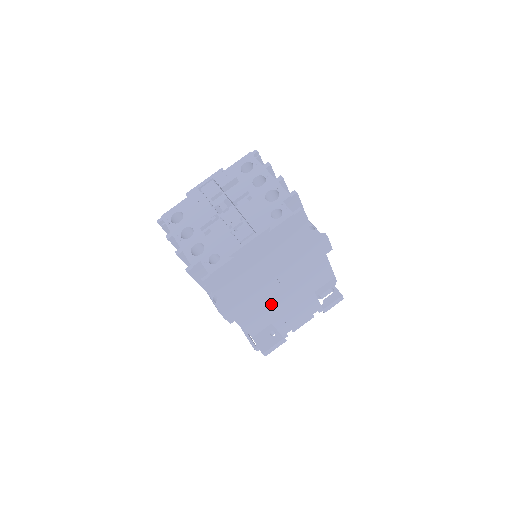
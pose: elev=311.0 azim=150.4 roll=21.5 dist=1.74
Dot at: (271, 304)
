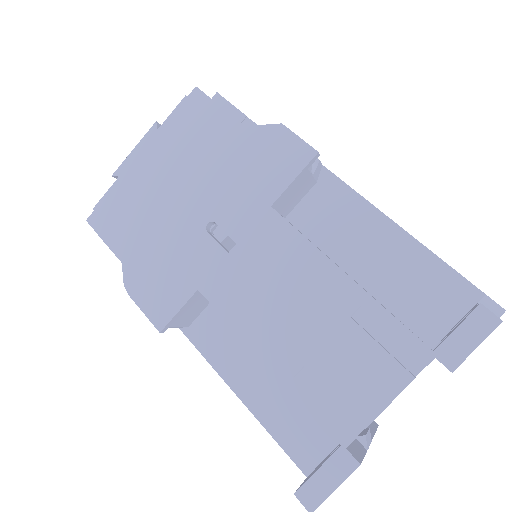
Dot at: (234, 294)
